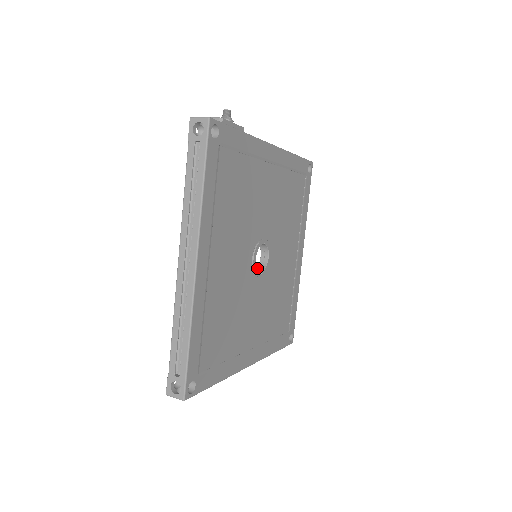
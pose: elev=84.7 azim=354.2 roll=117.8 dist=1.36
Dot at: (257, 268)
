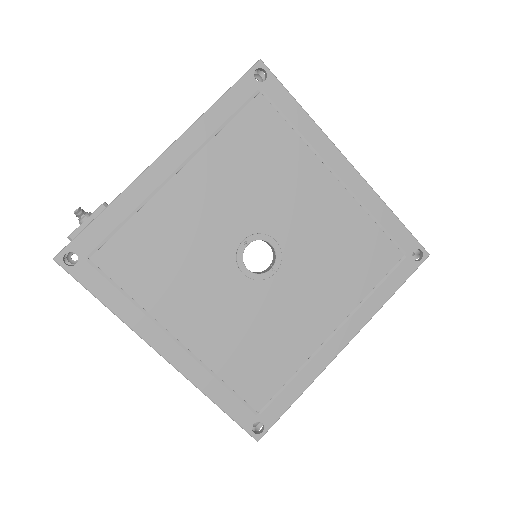
Dot at: (272, 260)
